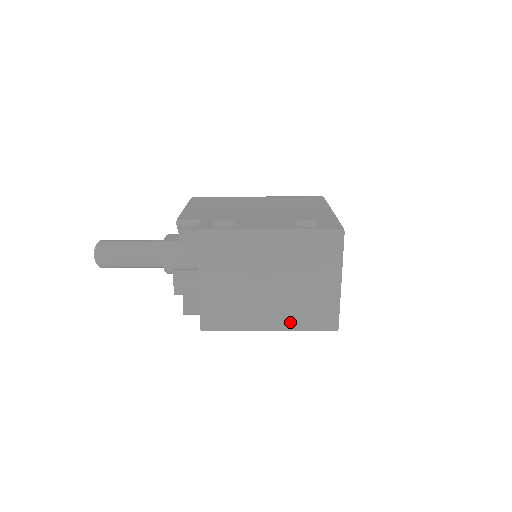
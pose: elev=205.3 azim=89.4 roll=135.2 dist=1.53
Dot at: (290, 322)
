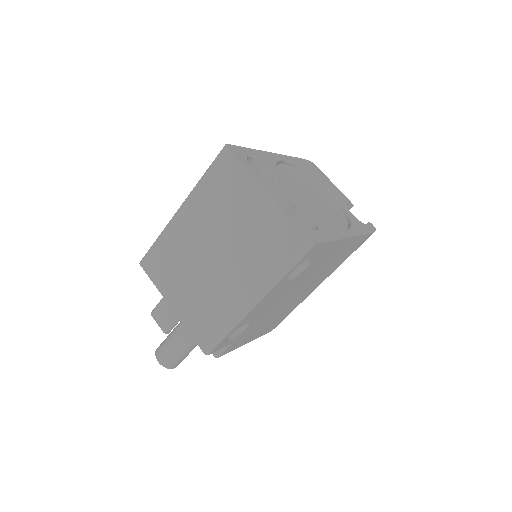
Dot at: (262, 277)
